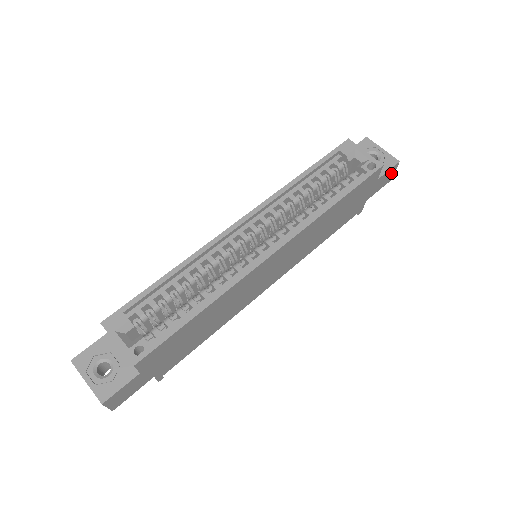
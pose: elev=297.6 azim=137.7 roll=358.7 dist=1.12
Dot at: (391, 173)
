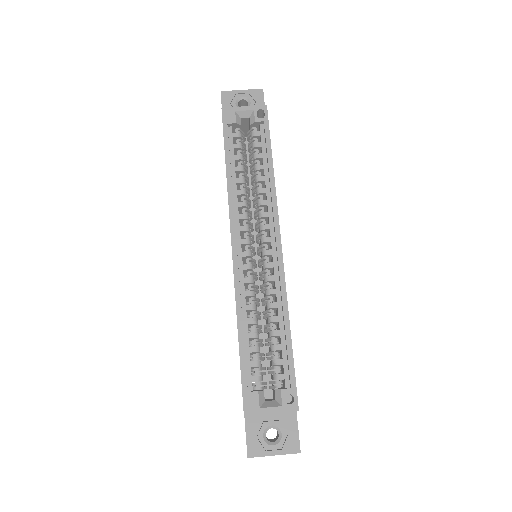
Dot at: occluded
